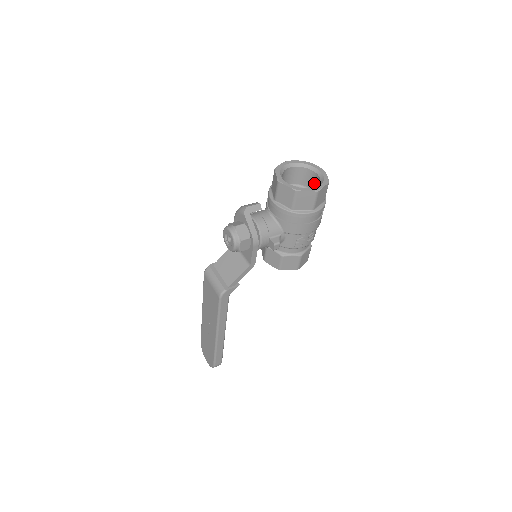
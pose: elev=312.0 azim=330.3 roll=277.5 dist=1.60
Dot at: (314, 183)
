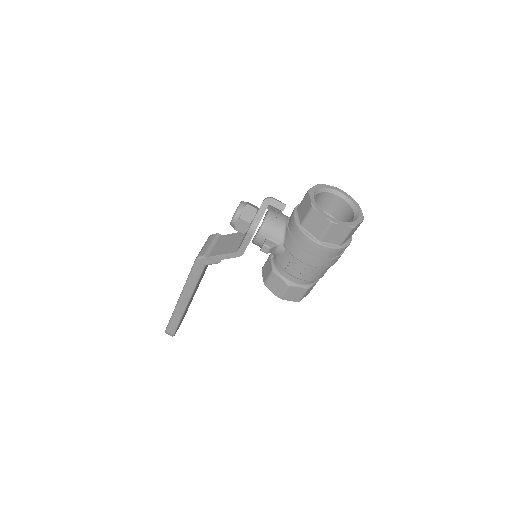
Dot at: occluded
